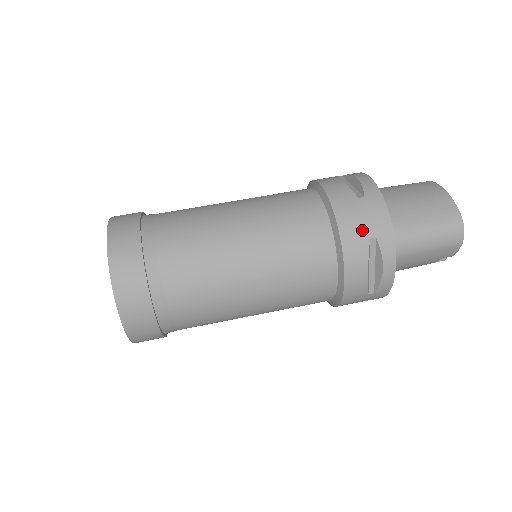
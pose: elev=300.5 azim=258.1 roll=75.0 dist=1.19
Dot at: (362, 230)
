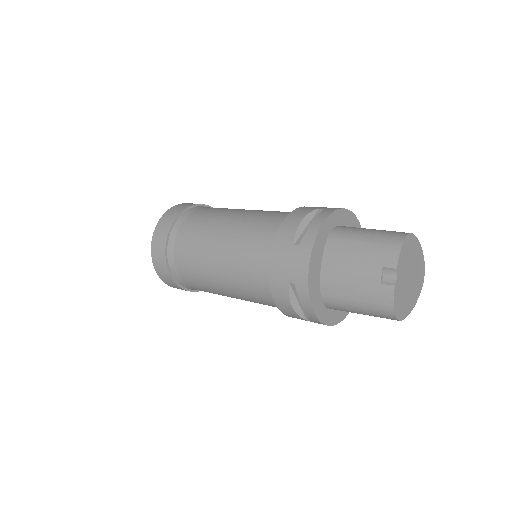
Dot at: (319, 207)
